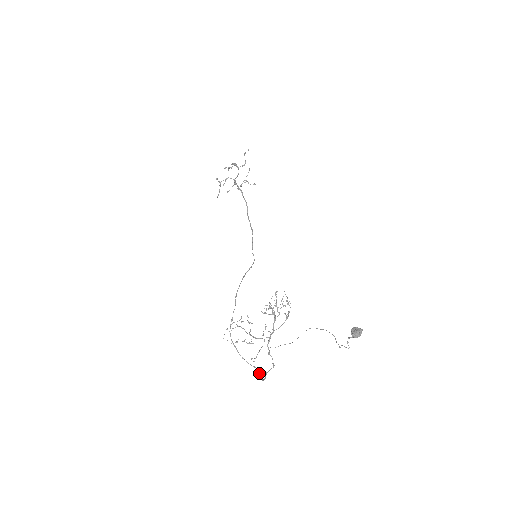
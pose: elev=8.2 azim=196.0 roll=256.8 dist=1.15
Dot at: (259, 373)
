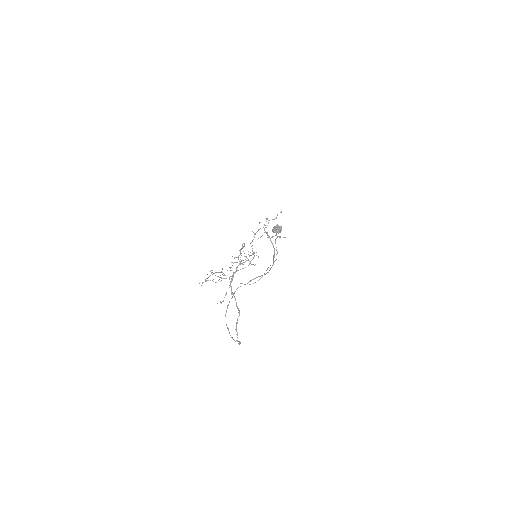
Dot at: (239, 342)
